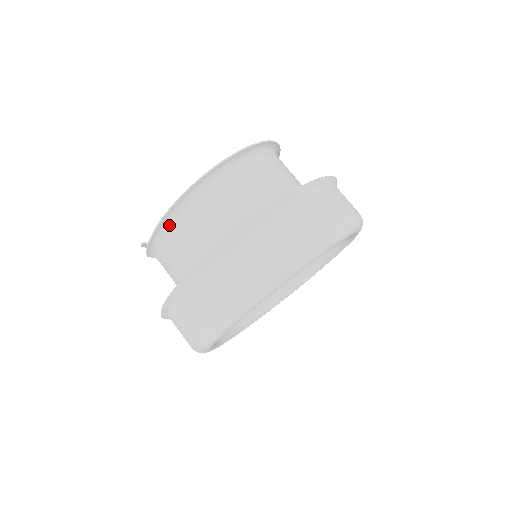
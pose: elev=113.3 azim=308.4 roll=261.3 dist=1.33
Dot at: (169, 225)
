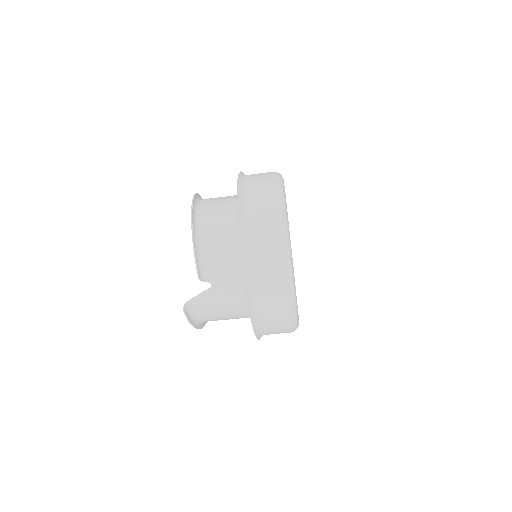
Dot at: (198, 234)
